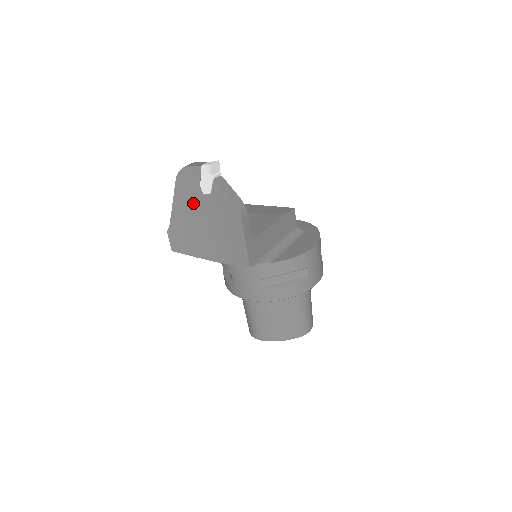
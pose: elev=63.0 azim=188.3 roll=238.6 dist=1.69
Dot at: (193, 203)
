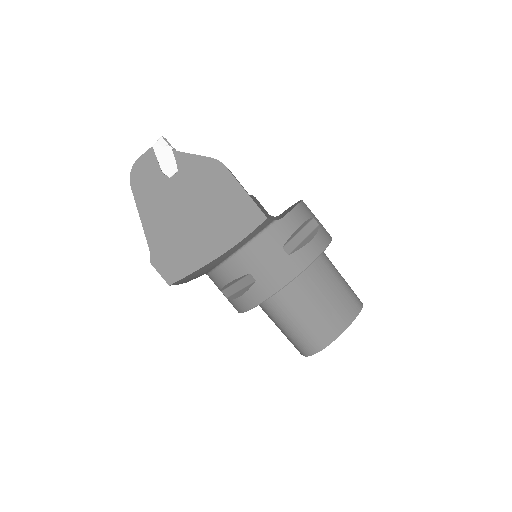
Dot at: (164, 199)
